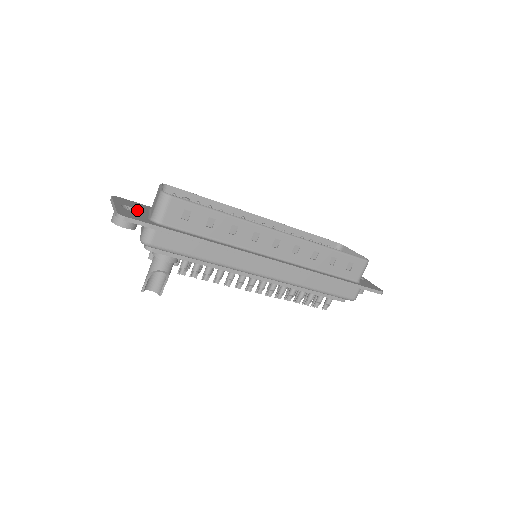
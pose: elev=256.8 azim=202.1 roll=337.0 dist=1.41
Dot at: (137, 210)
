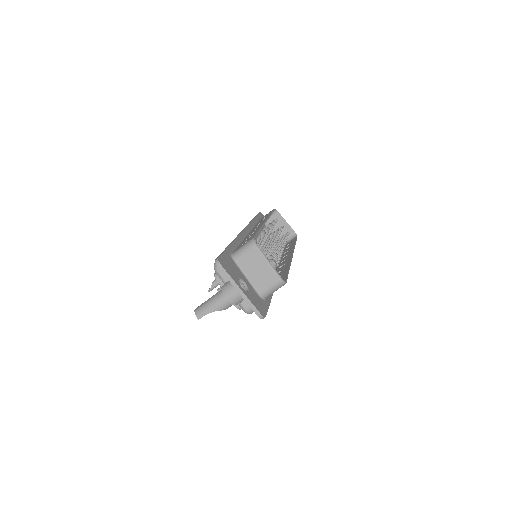
Dot at: (244, 281)
